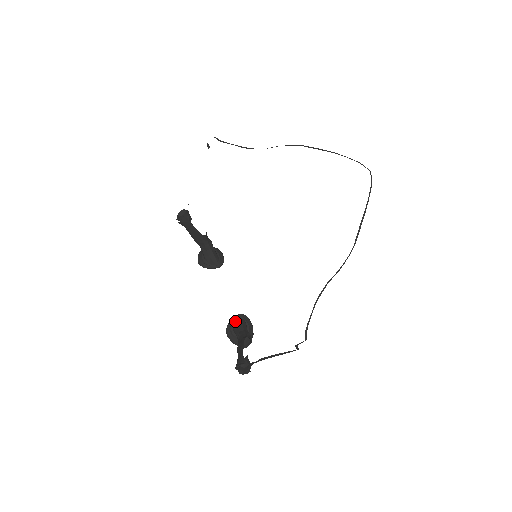
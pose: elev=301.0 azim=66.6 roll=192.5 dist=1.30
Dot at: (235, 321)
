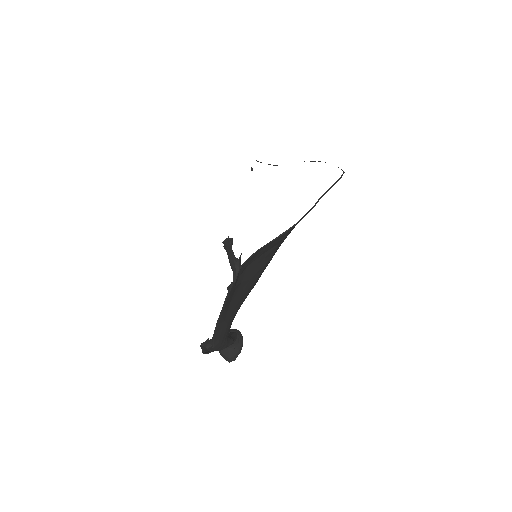
Dot at: (229, 332)
